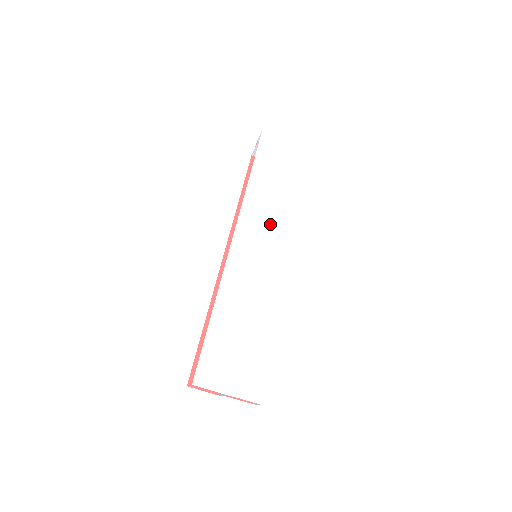
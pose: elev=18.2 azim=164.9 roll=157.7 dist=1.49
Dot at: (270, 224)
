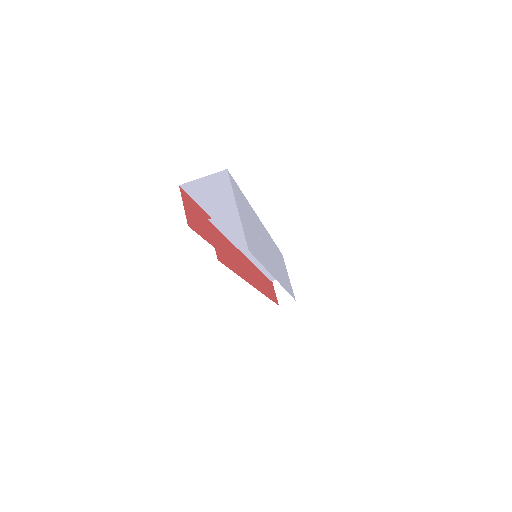
Dot at: (276, 261)
